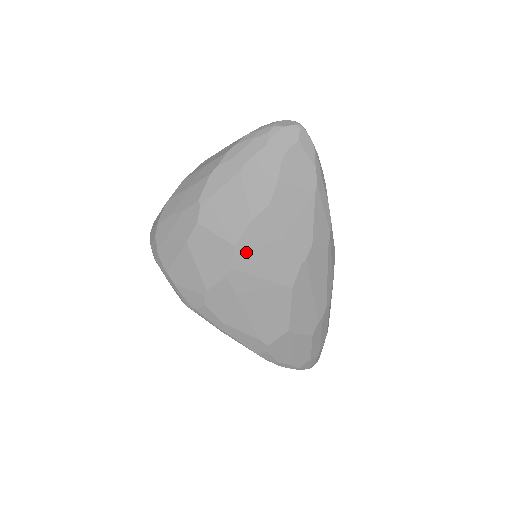
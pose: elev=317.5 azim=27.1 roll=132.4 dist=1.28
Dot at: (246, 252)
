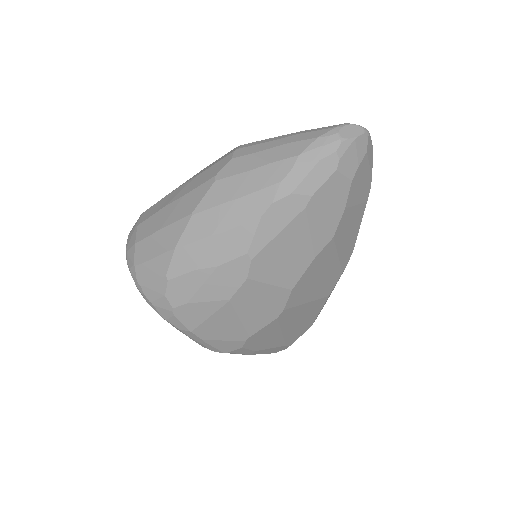
Dot at: (301, 289)
